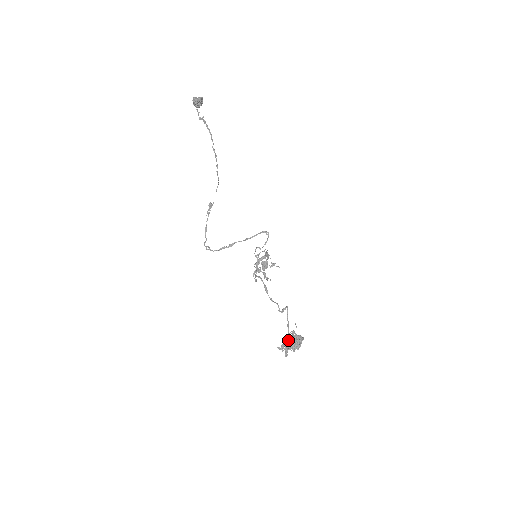
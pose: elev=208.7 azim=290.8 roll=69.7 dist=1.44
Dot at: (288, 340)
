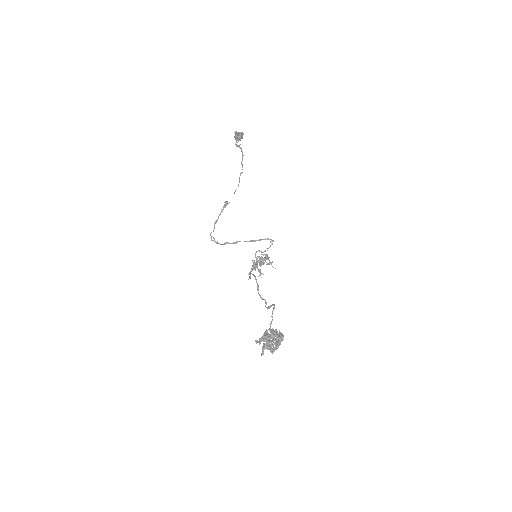
Dot at: (268, 333)
